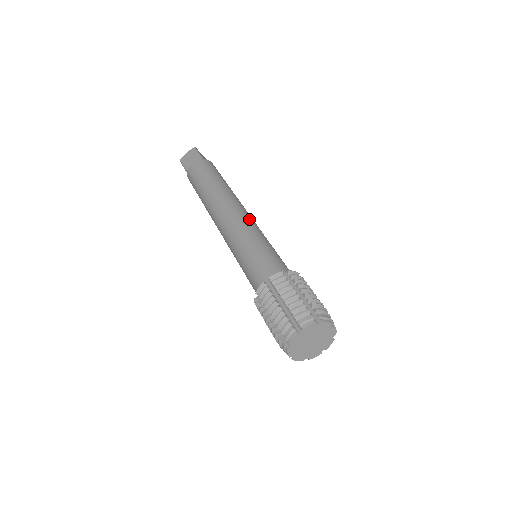
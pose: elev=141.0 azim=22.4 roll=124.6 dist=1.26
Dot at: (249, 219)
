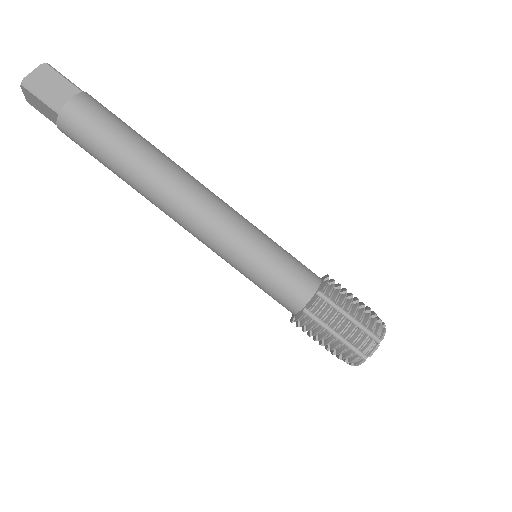
Dot at: (214, 227)
